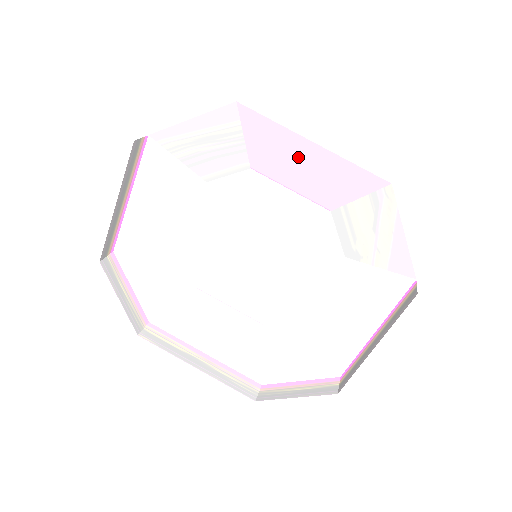
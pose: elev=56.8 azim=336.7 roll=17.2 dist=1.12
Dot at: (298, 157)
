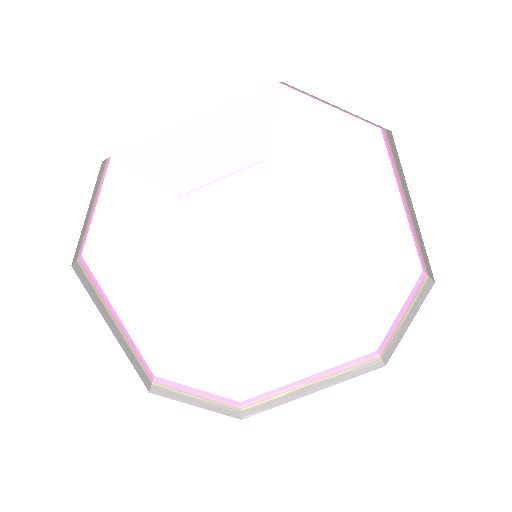
Dot at: (197, 146)
